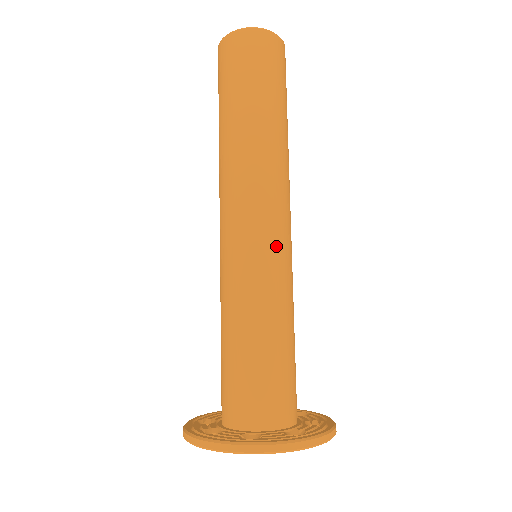
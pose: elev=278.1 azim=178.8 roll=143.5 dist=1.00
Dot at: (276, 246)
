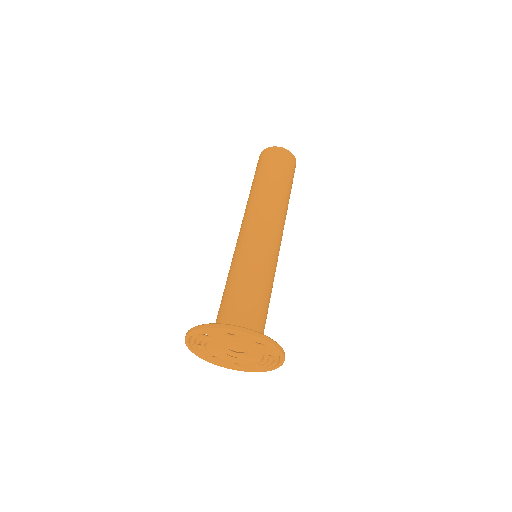
Dot at: (278, 255)
